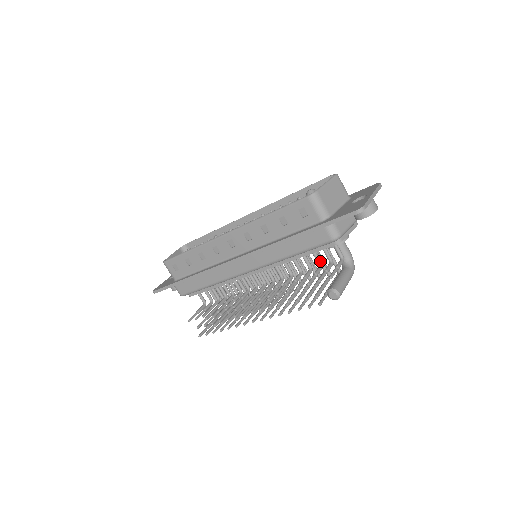
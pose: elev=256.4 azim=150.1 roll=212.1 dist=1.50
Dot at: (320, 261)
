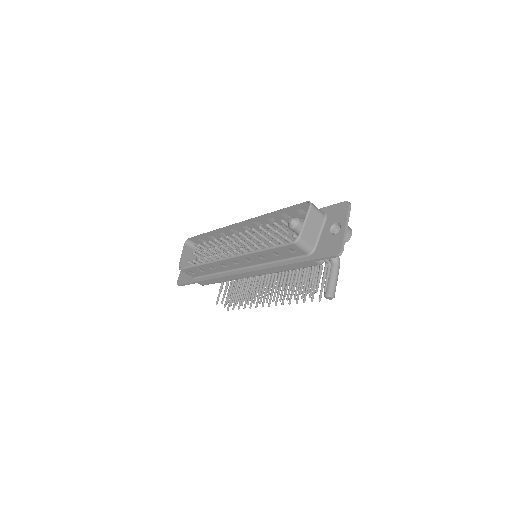
Dot at: occluded
